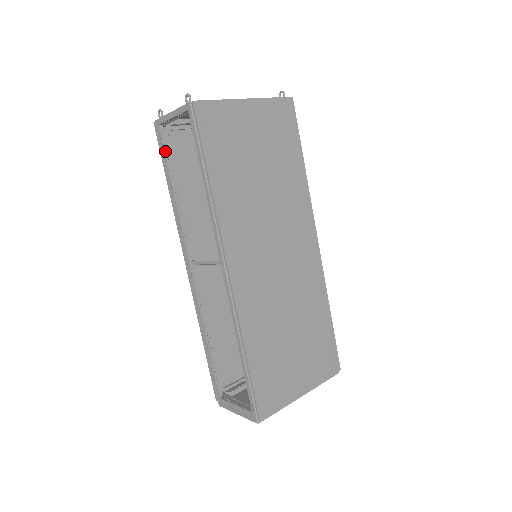
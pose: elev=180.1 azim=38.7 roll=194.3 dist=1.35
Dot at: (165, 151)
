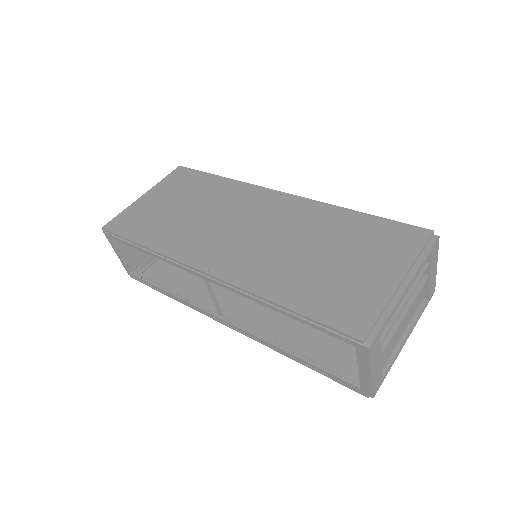
Dot at: (144, 280)
